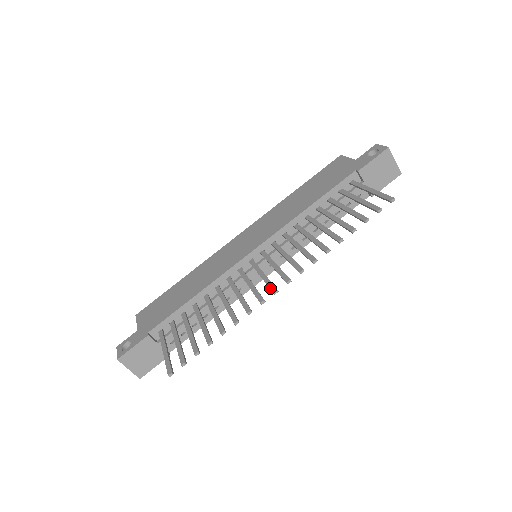
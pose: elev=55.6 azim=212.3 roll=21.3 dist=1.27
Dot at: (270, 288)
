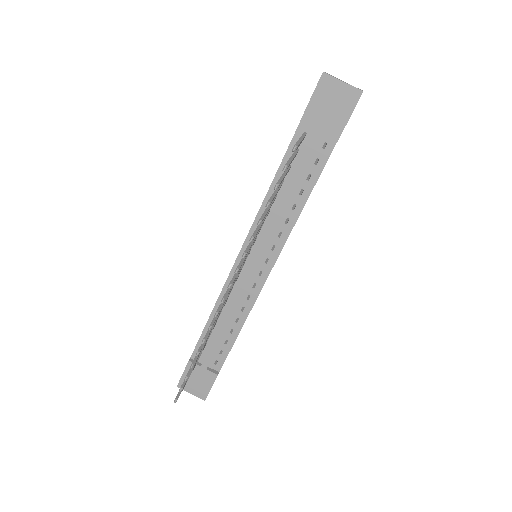
Dot at: occluded
